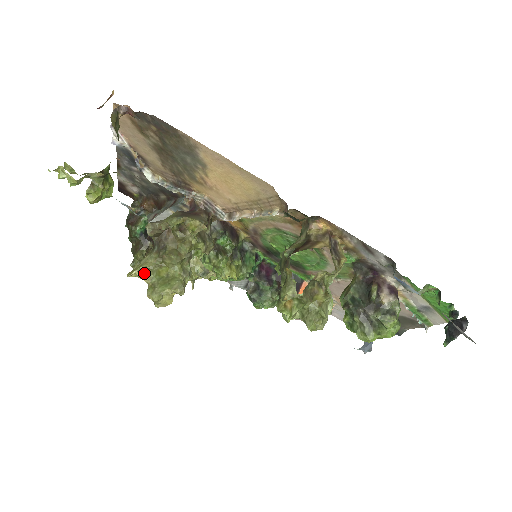
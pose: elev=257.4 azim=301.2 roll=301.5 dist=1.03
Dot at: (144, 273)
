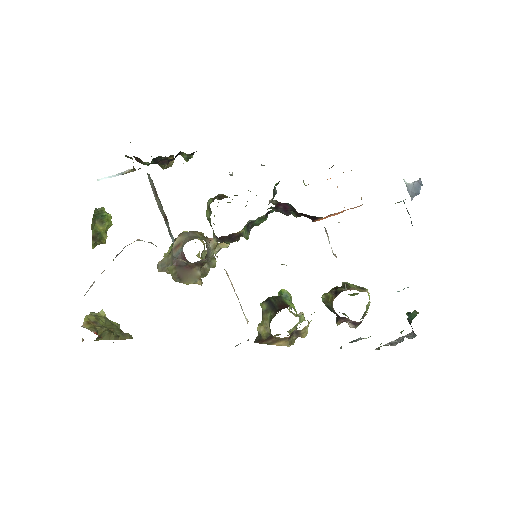
Dot at: occluded
